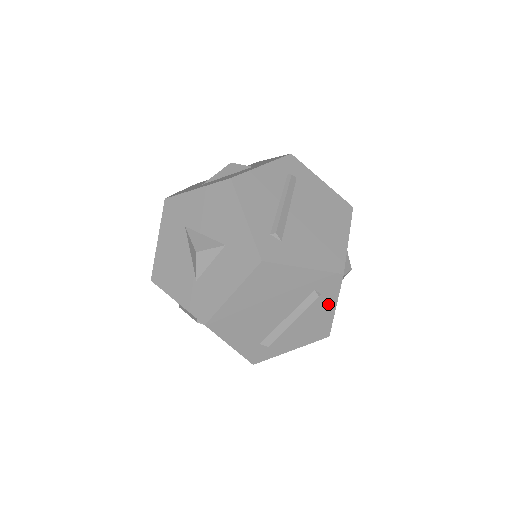
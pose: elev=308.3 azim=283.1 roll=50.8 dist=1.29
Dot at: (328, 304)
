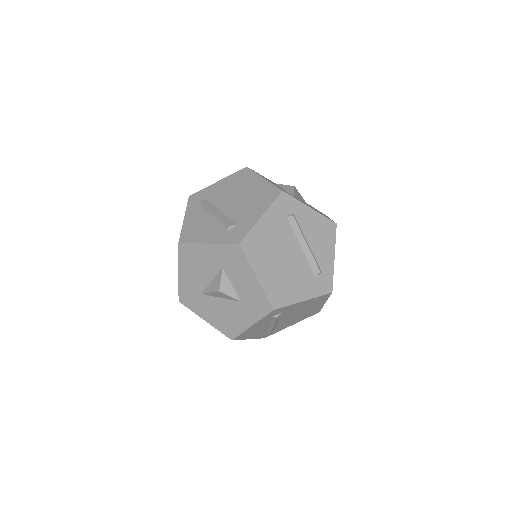
Dot at: occluded
